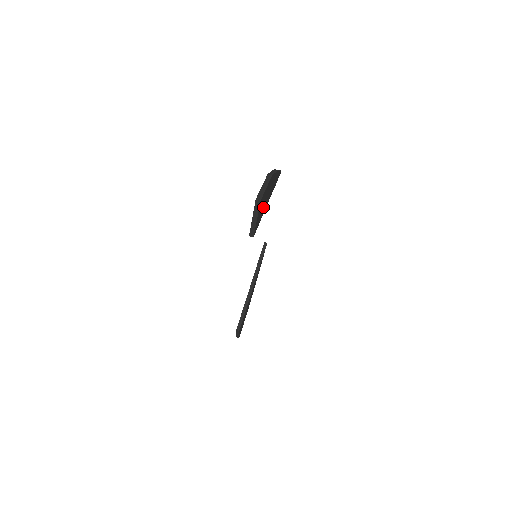
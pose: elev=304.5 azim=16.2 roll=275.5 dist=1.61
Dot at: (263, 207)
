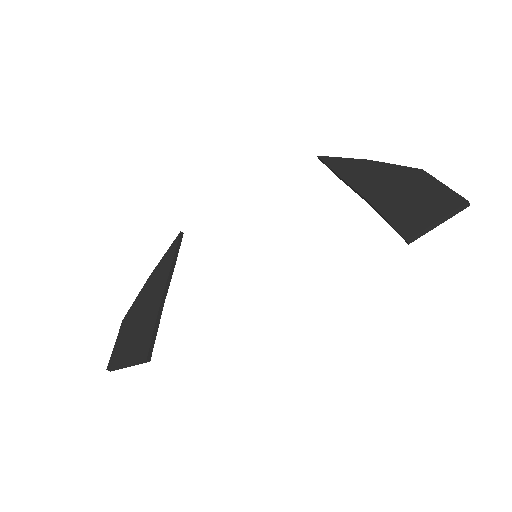
Dot at: (403, 207)
